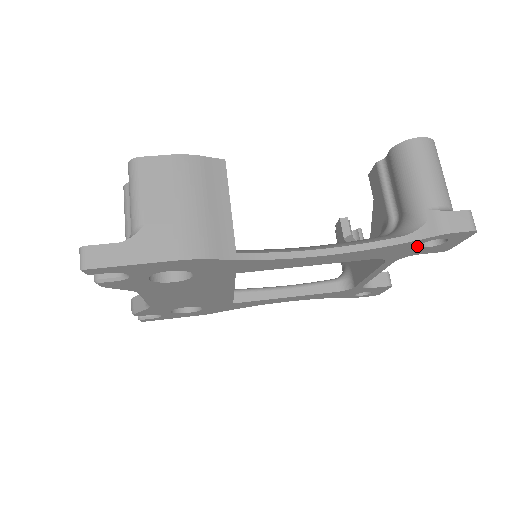
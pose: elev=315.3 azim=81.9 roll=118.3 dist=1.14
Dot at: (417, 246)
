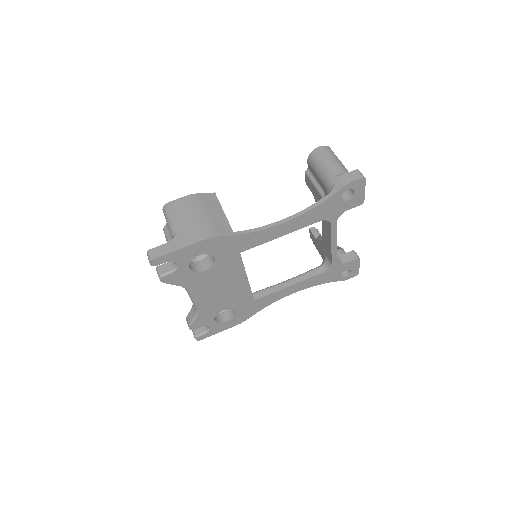
Dot at: (339, 201)
